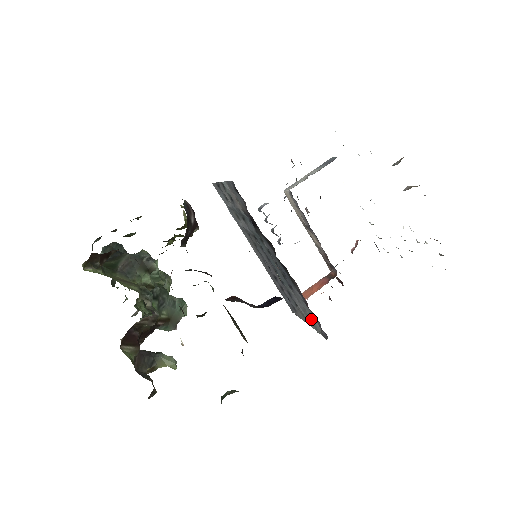
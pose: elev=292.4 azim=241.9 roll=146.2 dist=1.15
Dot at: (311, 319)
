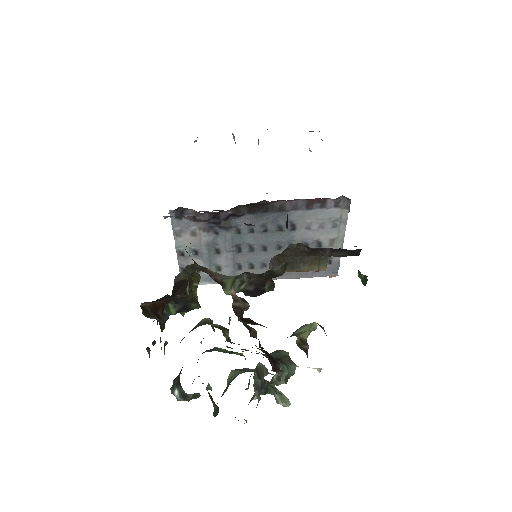
Dot at: (331, 222)
